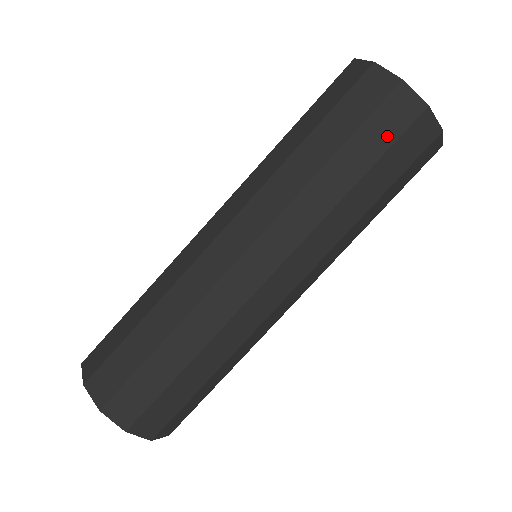
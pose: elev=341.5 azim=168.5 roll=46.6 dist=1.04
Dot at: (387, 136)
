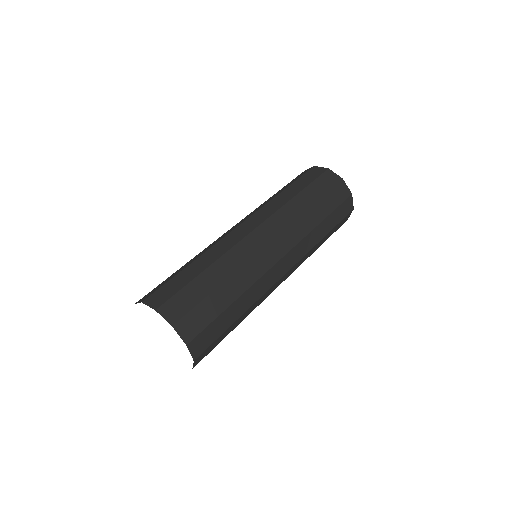
Dot at: (336, 202)
